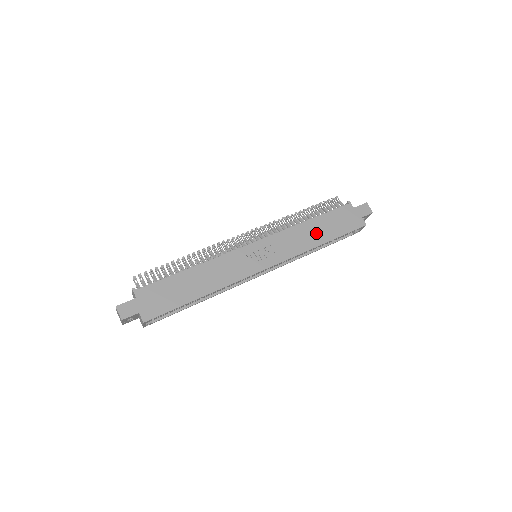
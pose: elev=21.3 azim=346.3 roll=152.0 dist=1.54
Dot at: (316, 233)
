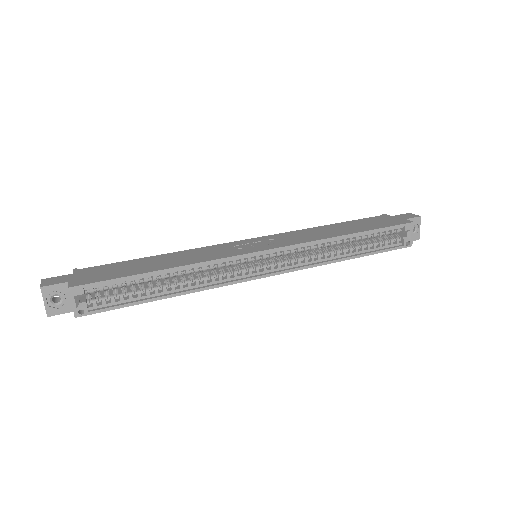
Dot at: (339, 230)
